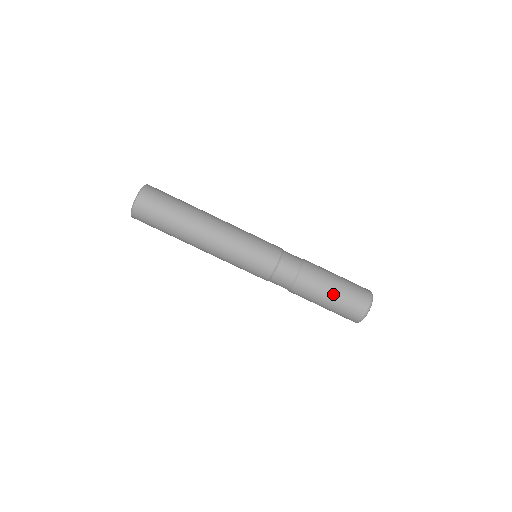
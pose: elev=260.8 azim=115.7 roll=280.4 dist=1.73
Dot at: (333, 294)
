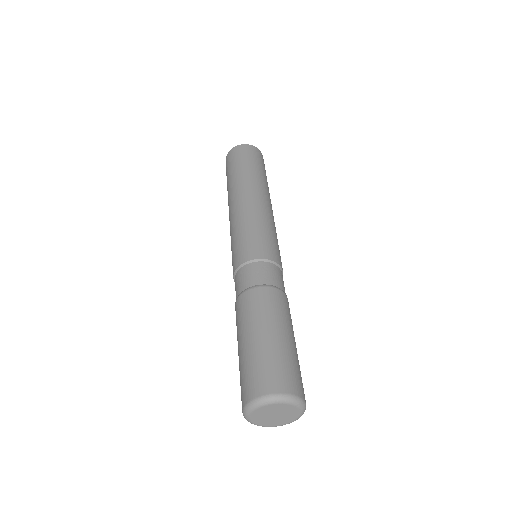
Dot at: (266, 335)
